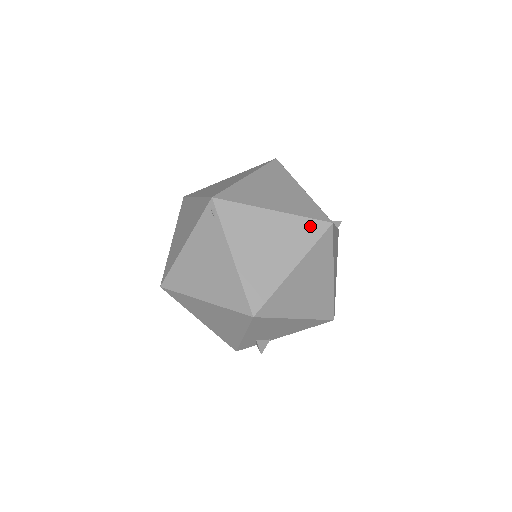
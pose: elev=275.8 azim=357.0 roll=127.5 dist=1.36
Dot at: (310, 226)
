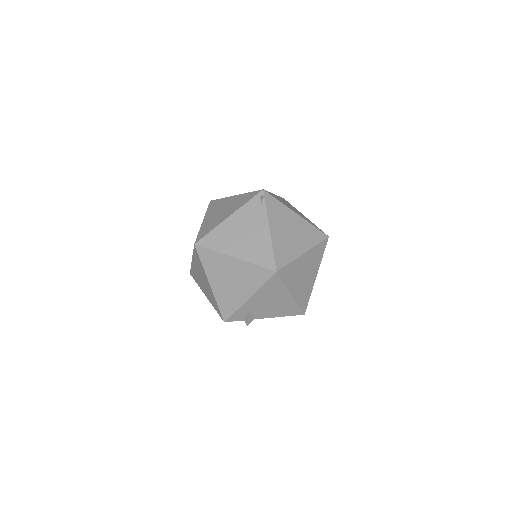
Dot at: (316, 232)
